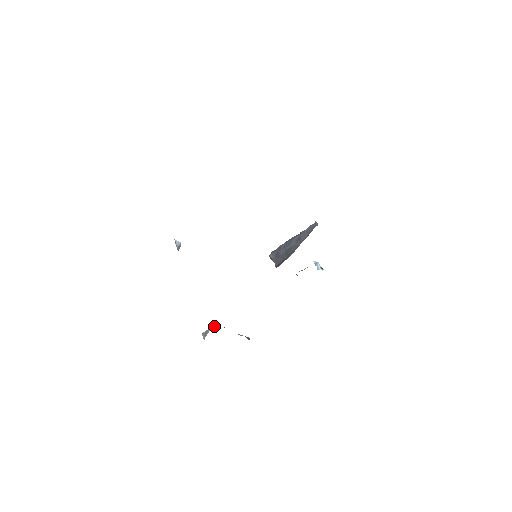
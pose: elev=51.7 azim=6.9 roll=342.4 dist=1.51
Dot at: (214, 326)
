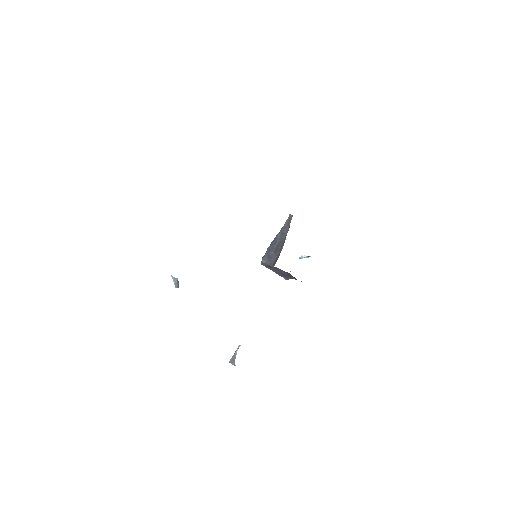
Dot at: (239, 346)
